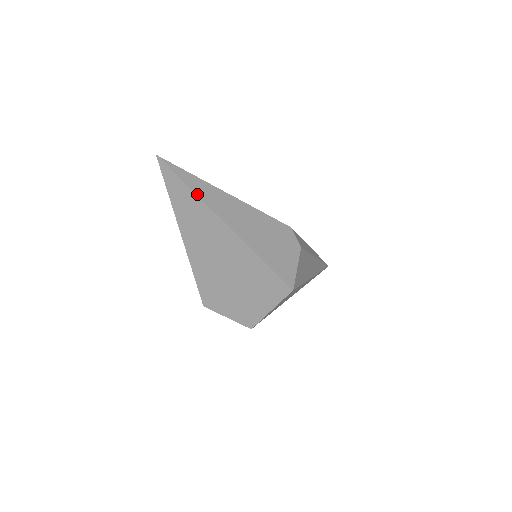
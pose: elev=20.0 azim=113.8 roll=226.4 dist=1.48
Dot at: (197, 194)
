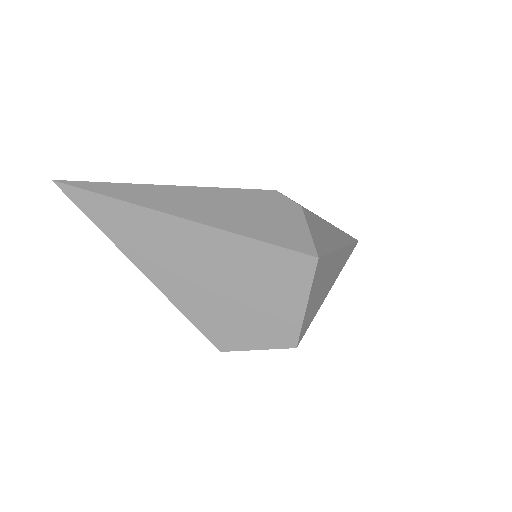
Dot at: (127, 201)
